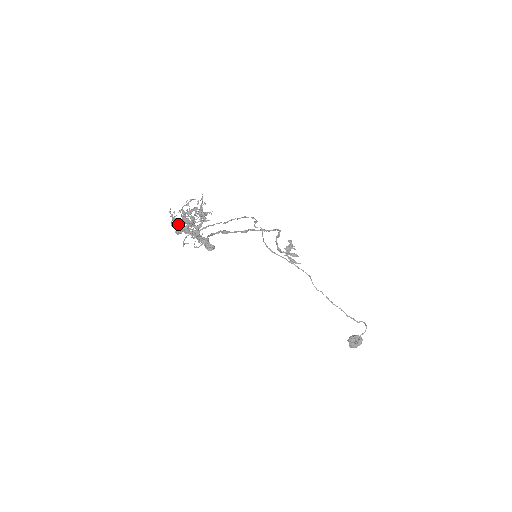
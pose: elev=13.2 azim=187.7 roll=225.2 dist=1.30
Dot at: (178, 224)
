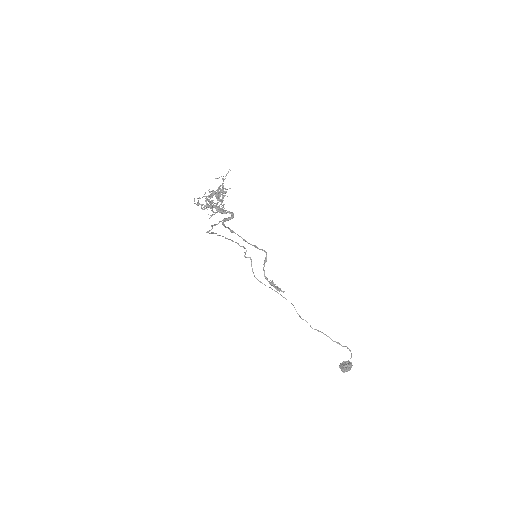
Dot at: (203, 204)
